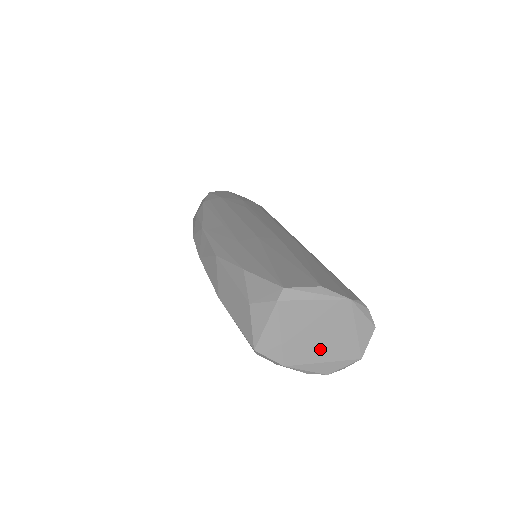
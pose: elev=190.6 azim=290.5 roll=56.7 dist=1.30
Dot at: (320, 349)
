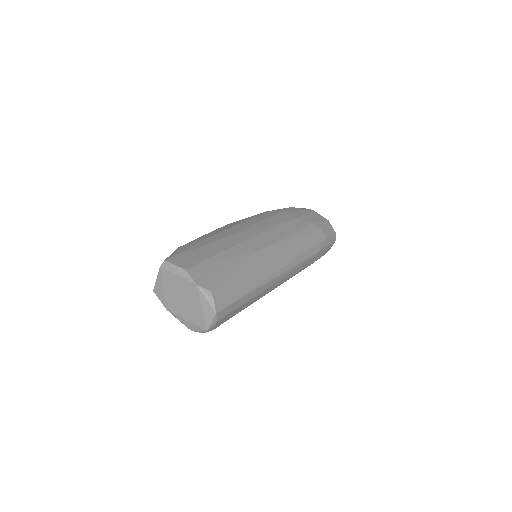
Dot at: (183, 309)
